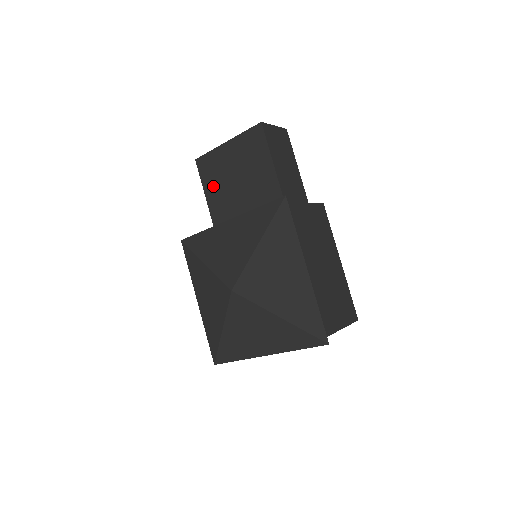
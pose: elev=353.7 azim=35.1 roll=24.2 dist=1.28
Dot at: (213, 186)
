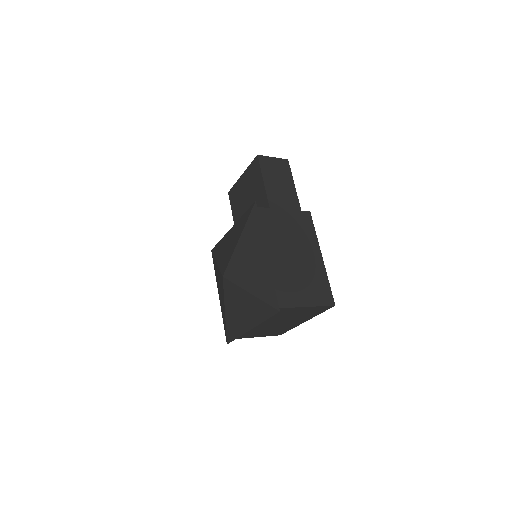
Dot at: (236, 209)
